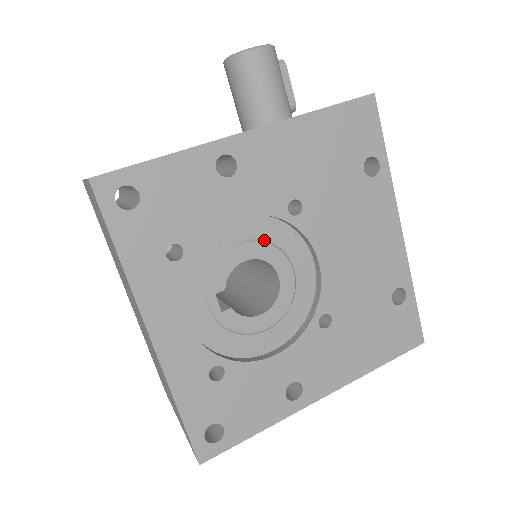
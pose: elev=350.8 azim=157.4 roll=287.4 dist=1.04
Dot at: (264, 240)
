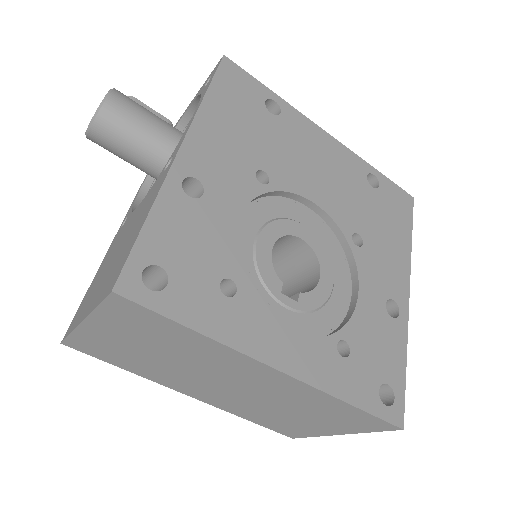
Dot at: (267, 222)
